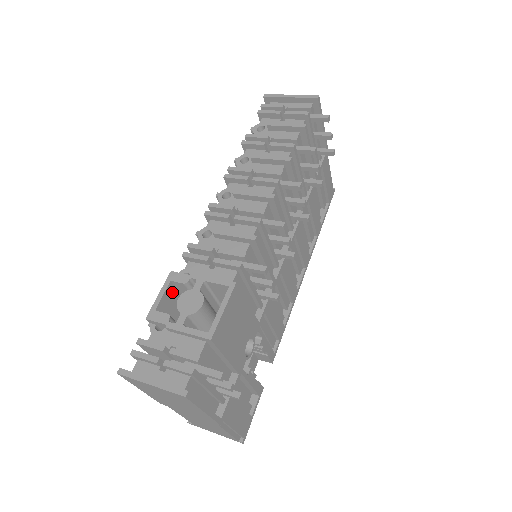
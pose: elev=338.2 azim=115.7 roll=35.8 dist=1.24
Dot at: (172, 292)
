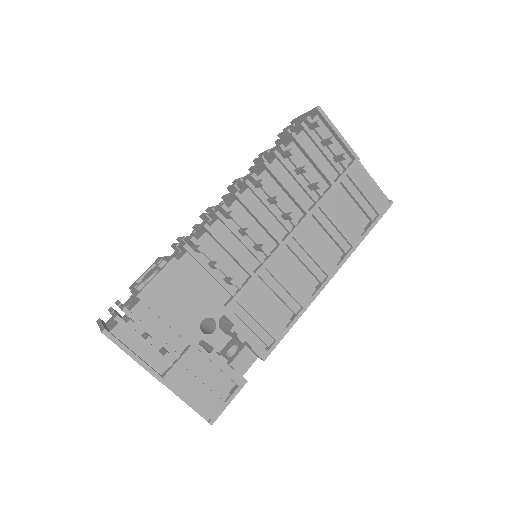
Dot at: occluded
